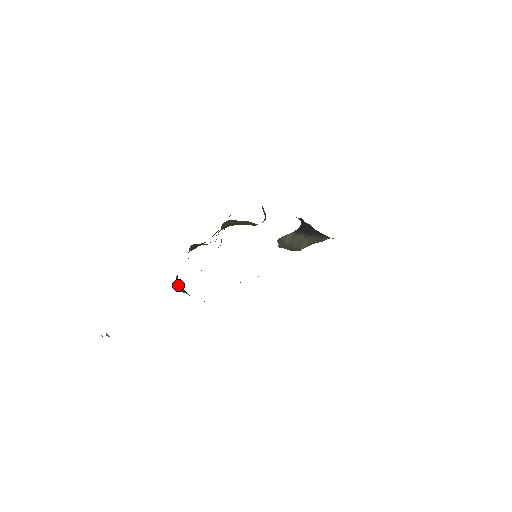
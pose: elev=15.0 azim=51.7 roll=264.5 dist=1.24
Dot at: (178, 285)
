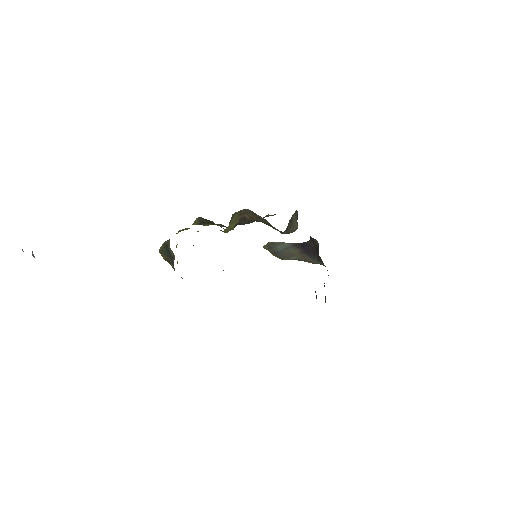
Dot at: (165, 251)
